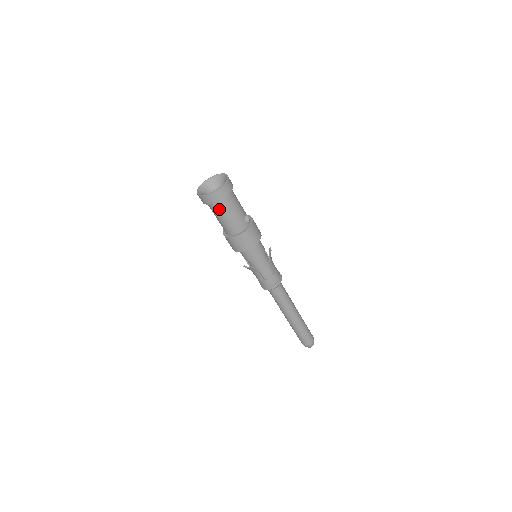
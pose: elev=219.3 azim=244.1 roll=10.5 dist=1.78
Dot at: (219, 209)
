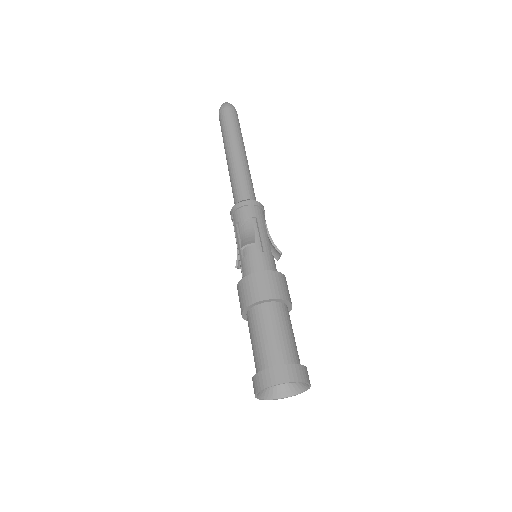
Dot at: occluded
